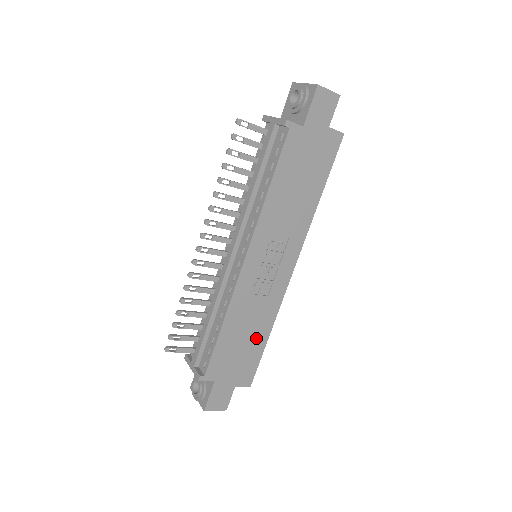
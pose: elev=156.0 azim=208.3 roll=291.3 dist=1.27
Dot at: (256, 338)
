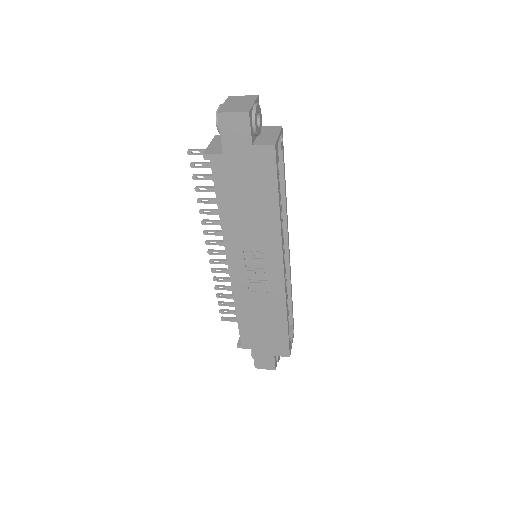
Dot at: (274, 323)
